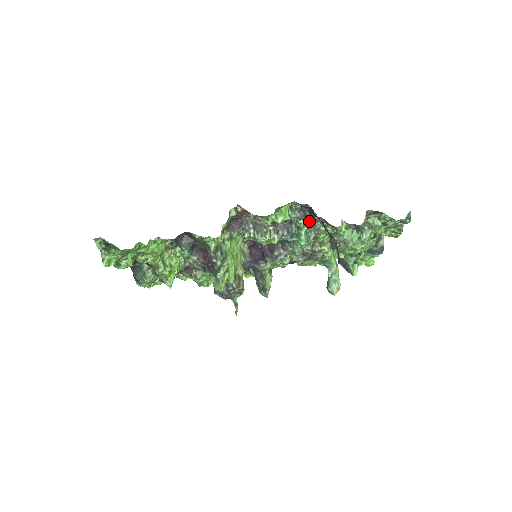
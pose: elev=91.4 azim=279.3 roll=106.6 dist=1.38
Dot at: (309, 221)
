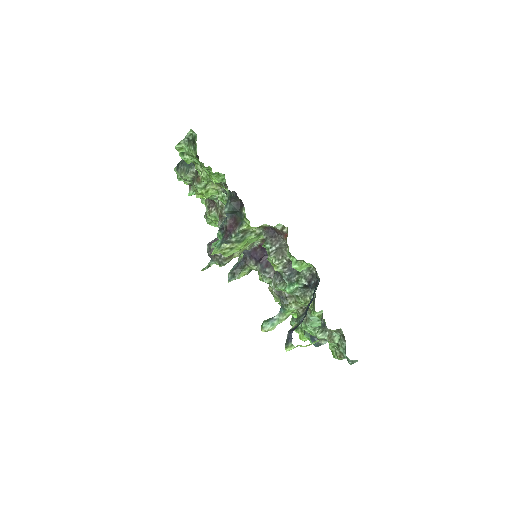
Dot at: (308, 285)
